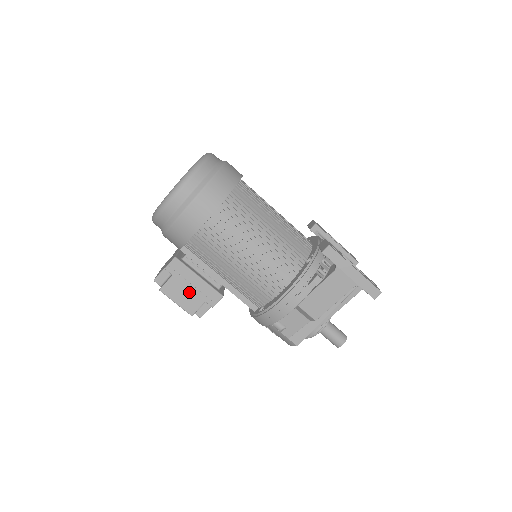
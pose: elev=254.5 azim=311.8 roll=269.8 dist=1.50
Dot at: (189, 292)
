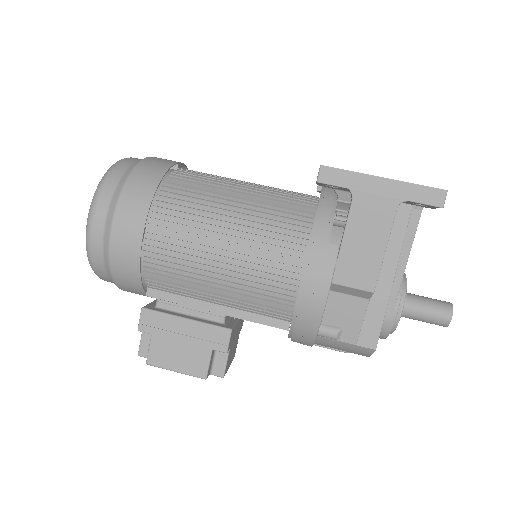
Dot at: (184, 347)
